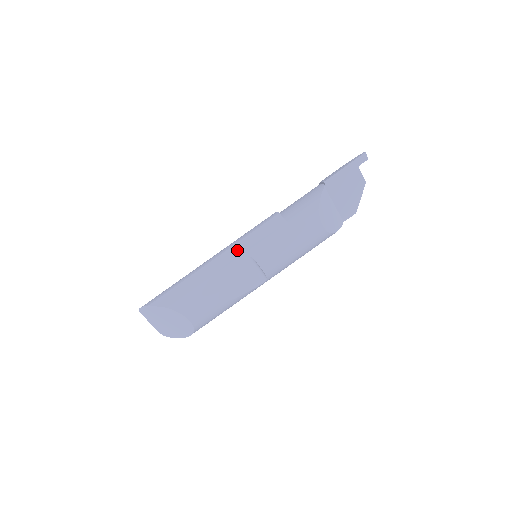
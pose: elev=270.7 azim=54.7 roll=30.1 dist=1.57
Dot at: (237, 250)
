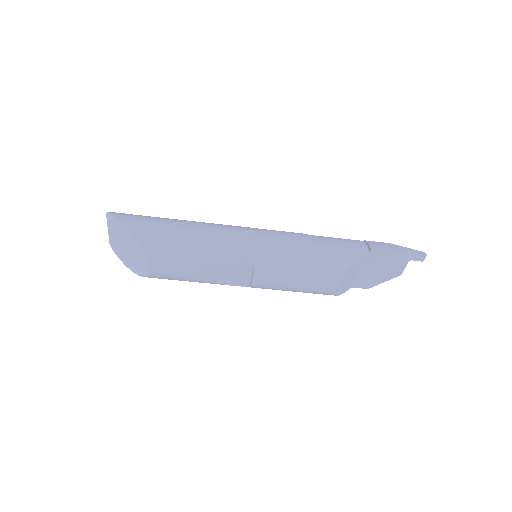
Dot at: (246, 244)
